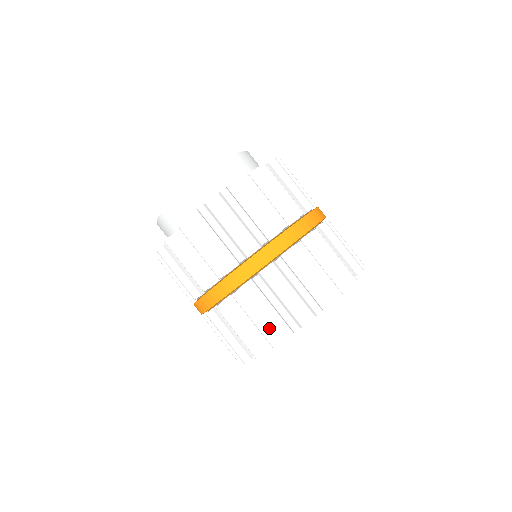
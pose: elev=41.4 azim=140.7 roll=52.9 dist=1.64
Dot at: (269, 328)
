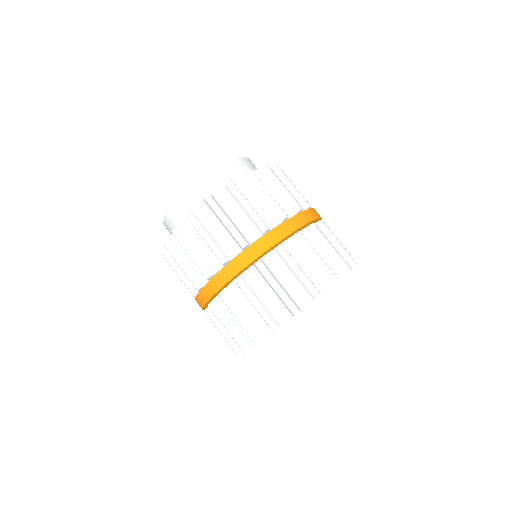
Dot at: (290, 296)
